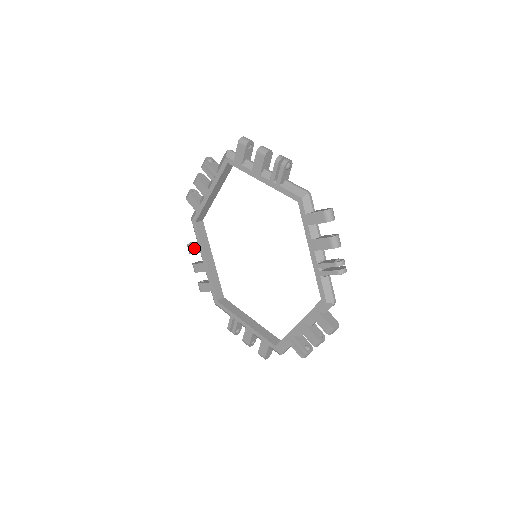
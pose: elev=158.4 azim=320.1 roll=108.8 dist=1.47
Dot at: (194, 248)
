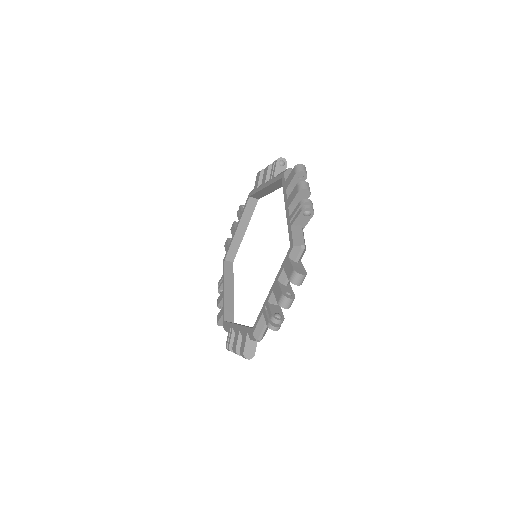
Dot at: occluded
